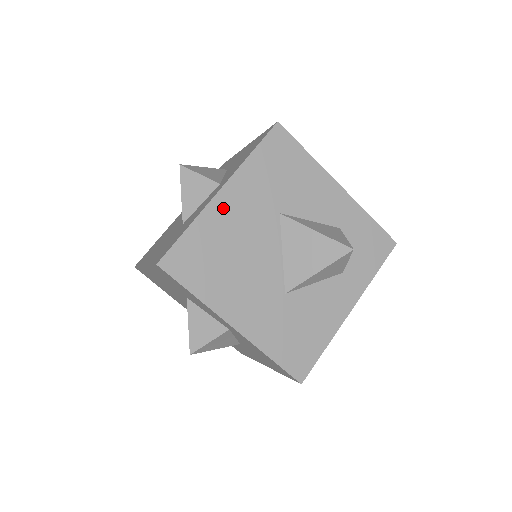
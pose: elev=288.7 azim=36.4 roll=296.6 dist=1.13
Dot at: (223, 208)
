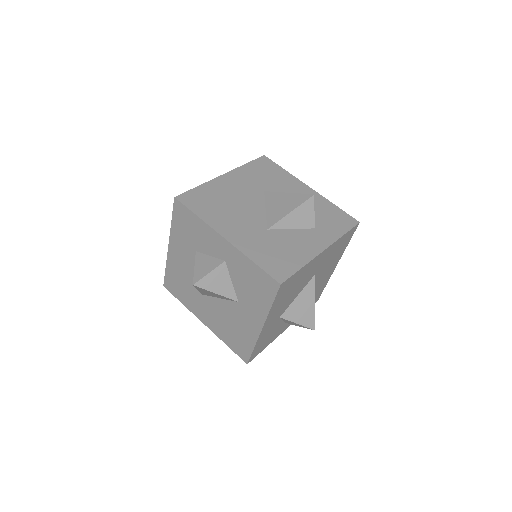
Dot at: (224, 182)
